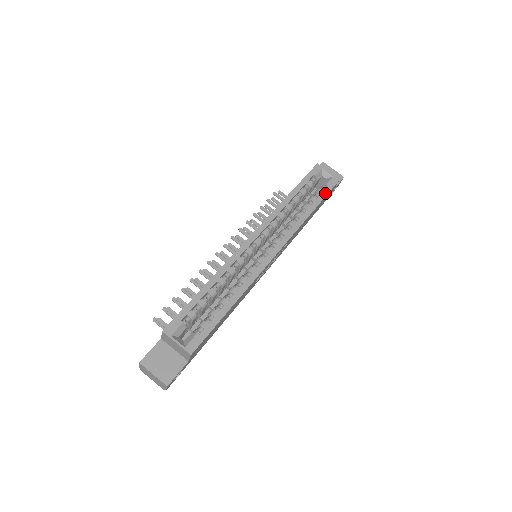
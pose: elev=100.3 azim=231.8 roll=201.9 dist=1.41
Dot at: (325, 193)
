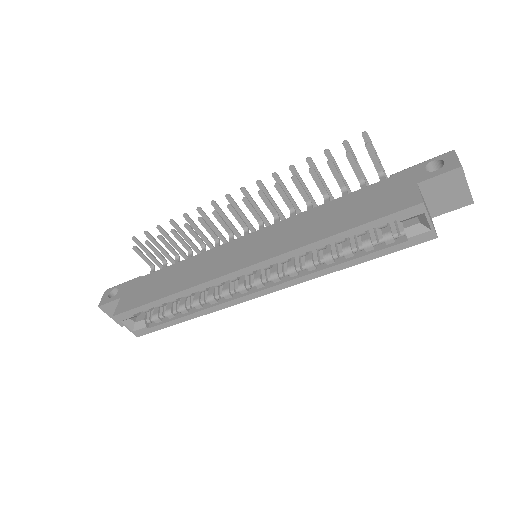
Dot at: (392, 250)
